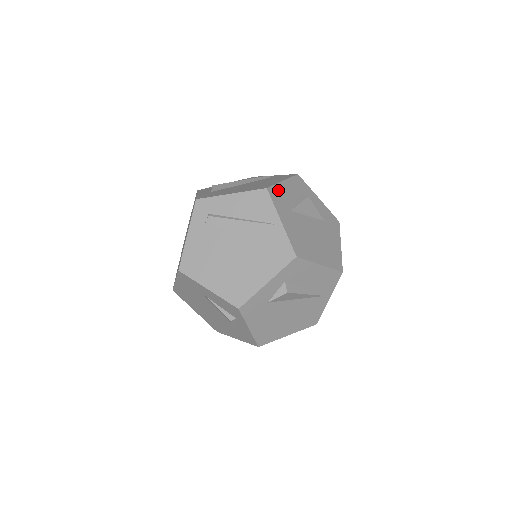
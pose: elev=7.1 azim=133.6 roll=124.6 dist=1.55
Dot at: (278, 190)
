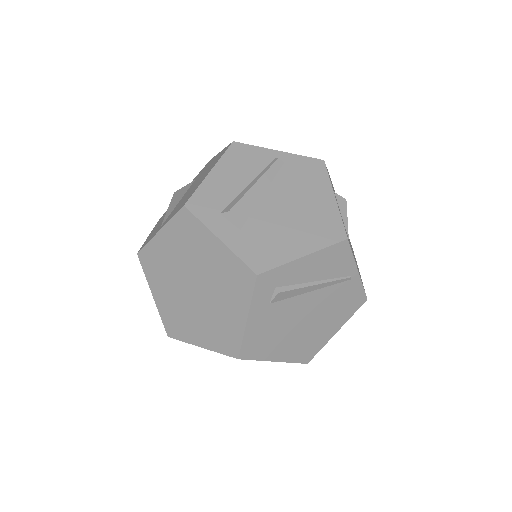
Dot at: occluded
